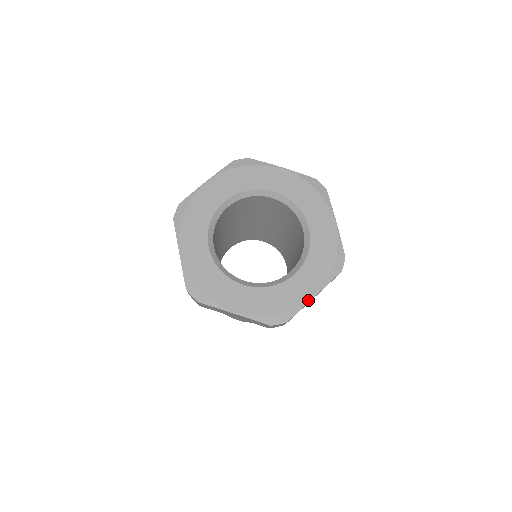
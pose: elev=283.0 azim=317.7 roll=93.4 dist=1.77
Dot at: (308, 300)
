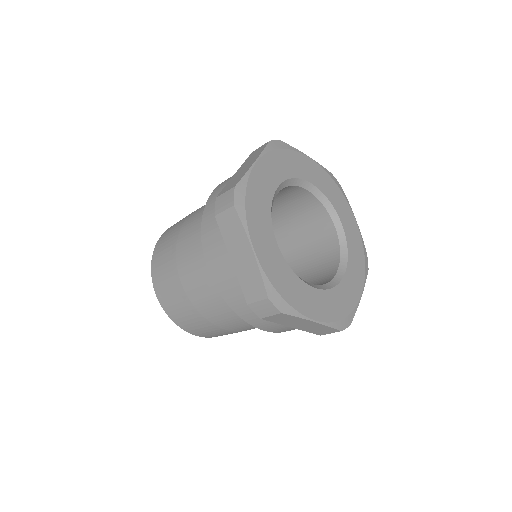
Dot at: (359, 300)
